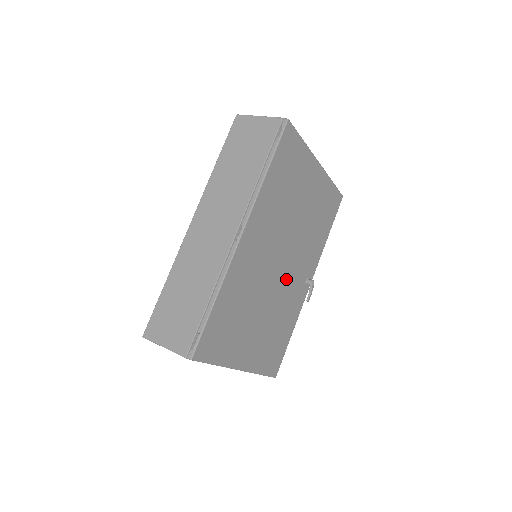
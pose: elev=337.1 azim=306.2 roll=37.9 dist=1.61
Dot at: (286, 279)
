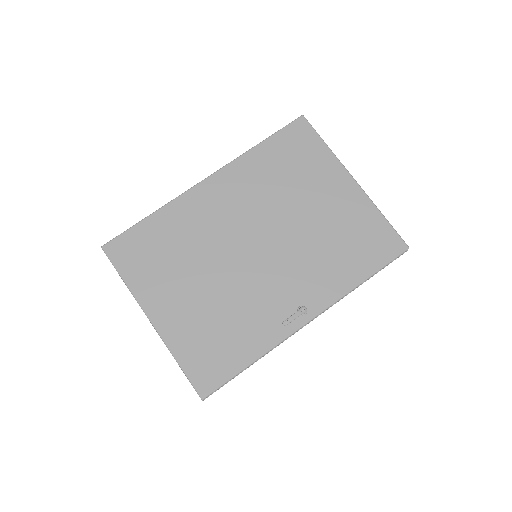
Dot at: (260, 274)
